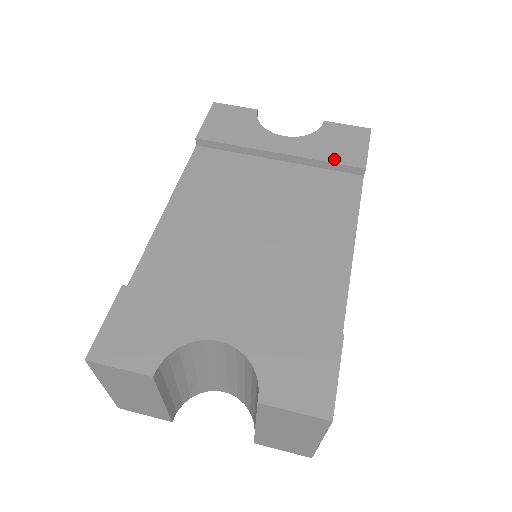
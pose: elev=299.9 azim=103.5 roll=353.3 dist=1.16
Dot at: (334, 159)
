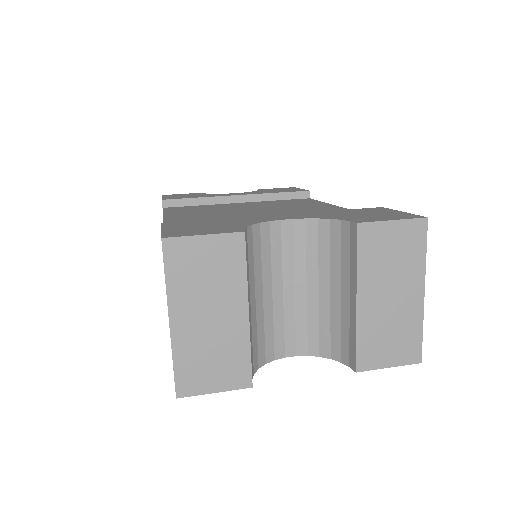
Dot at: (283, 192)
